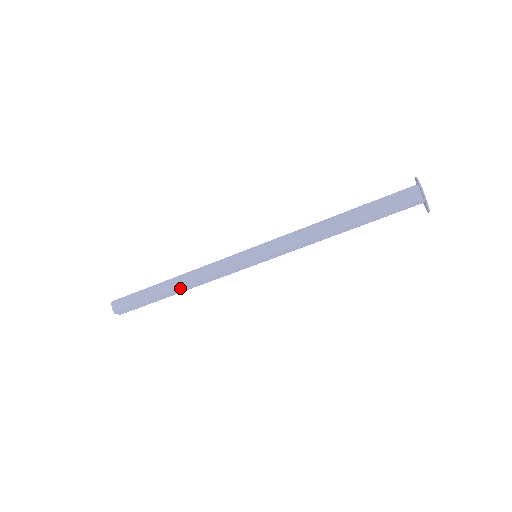
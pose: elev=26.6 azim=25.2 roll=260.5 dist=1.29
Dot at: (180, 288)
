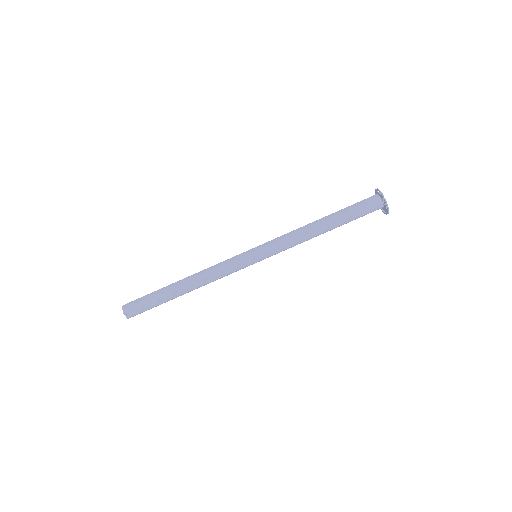
Dot at: (189, 285)
